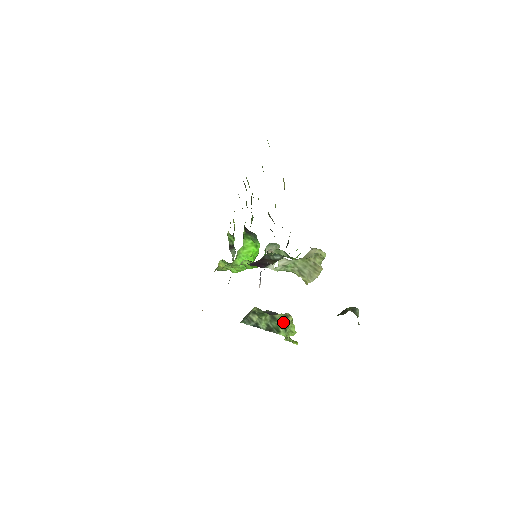
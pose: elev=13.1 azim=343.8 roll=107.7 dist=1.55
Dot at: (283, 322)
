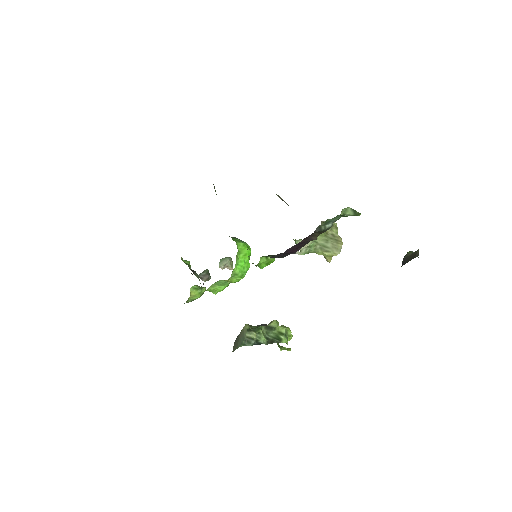
Dot at: (279, 329)
